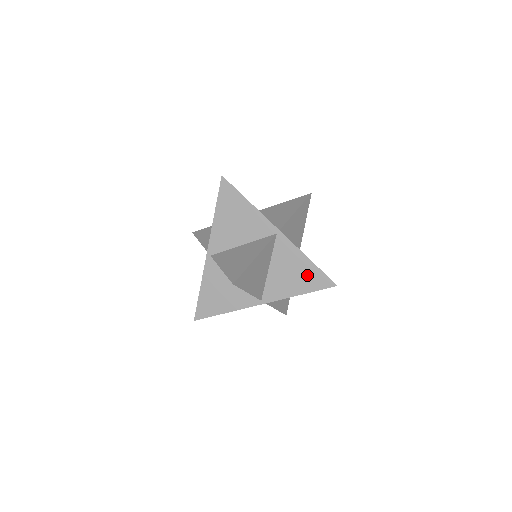
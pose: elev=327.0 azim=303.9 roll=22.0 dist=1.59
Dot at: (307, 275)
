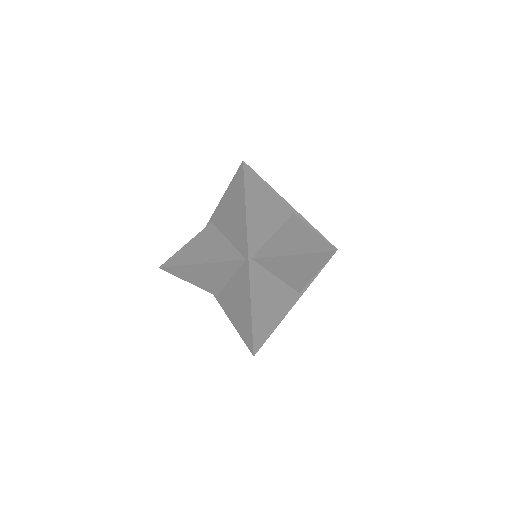
Dot at: (244, 319)
